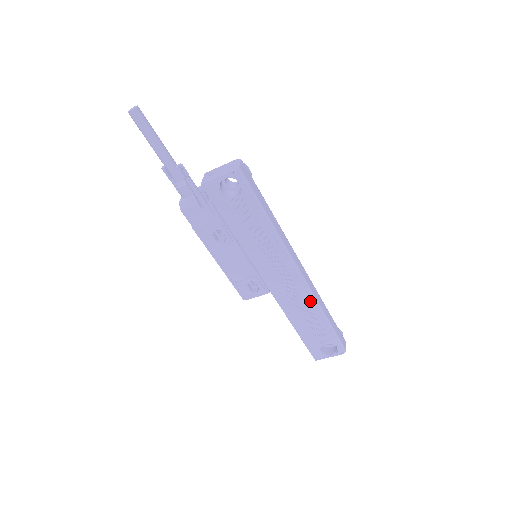
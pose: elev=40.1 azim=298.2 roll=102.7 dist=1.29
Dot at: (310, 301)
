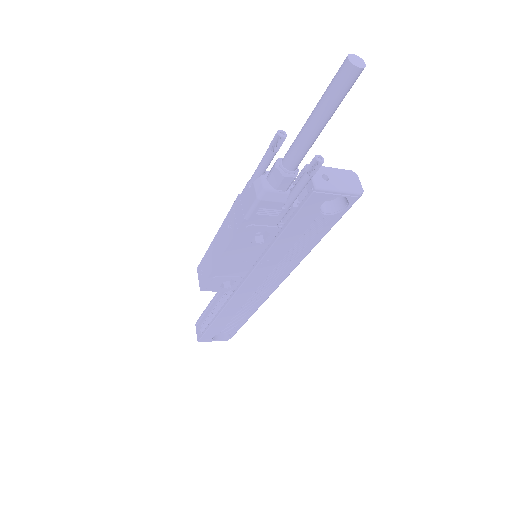
Dot at: (259, 305)
